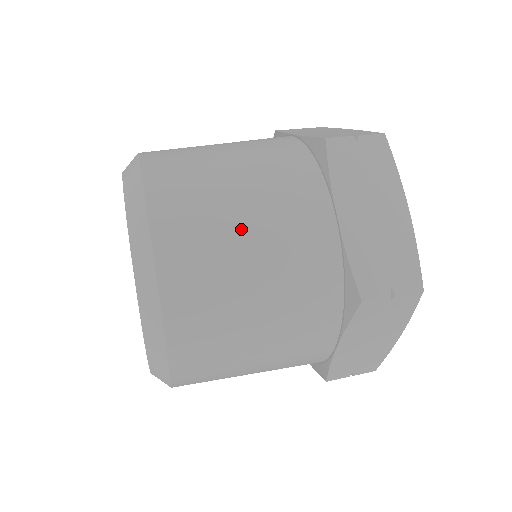
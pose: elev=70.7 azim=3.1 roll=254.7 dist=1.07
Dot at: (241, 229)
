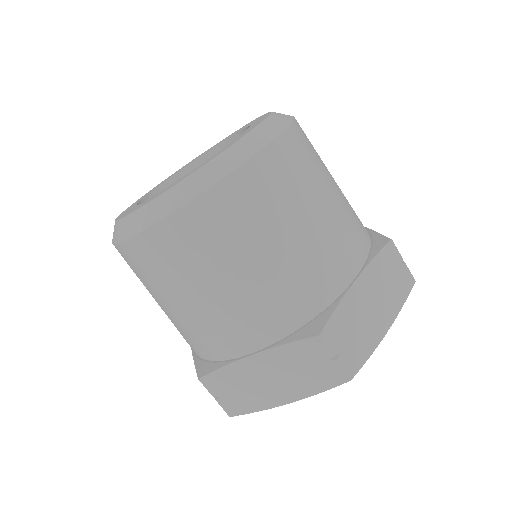
Dot at: (311, 210)
